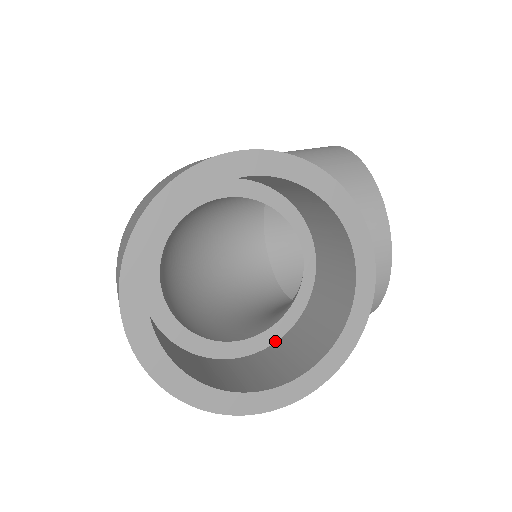
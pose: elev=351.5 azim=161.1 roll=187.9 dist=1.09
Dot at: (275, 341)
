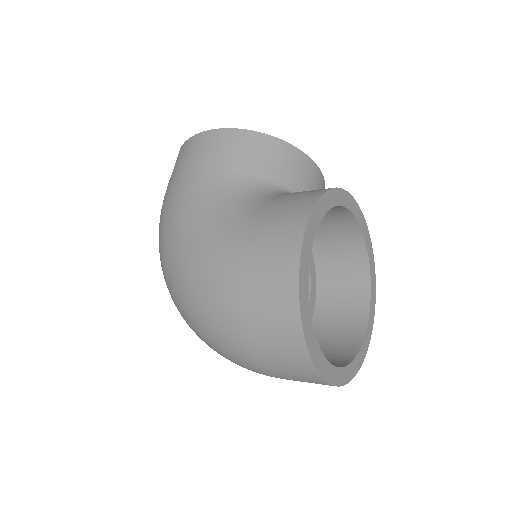
Dot at: (316, 285)
